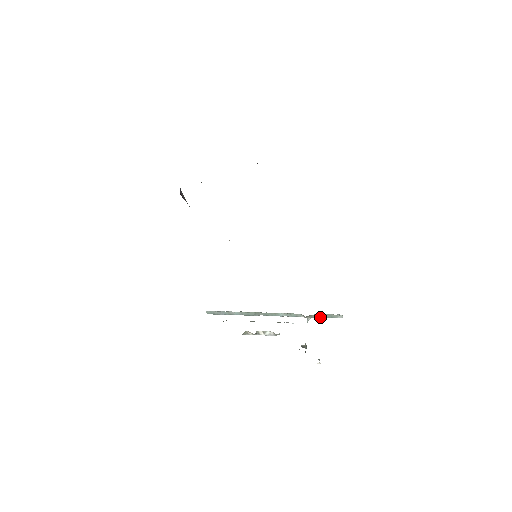
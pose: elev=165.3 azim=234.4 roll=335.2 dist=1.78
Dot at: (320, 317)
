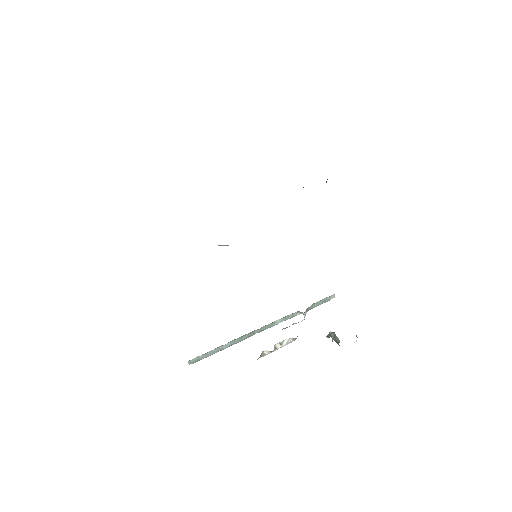
Dot at: (315, 306)
